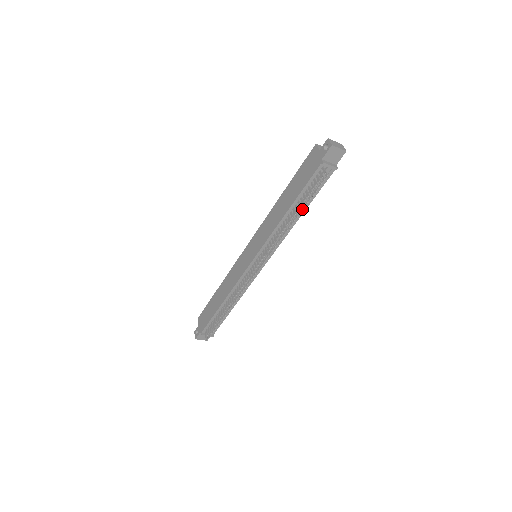
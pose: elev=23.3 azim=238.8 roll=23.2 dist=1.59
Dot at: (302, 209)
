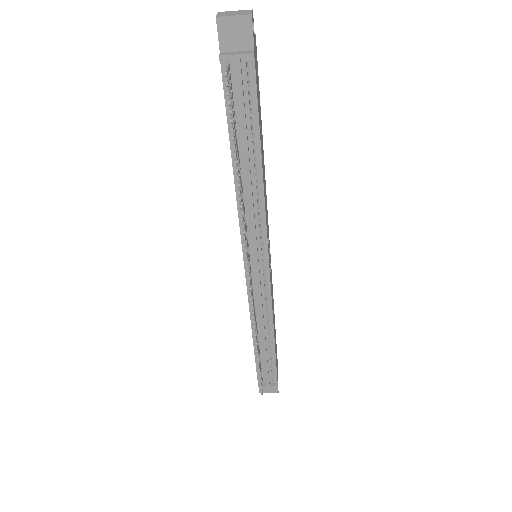
Dot at: (234, 153)
